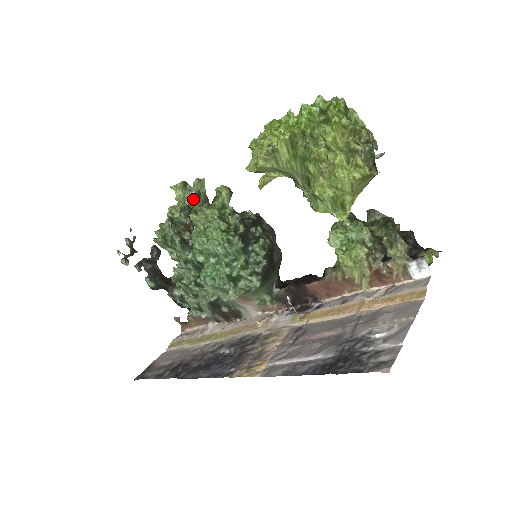
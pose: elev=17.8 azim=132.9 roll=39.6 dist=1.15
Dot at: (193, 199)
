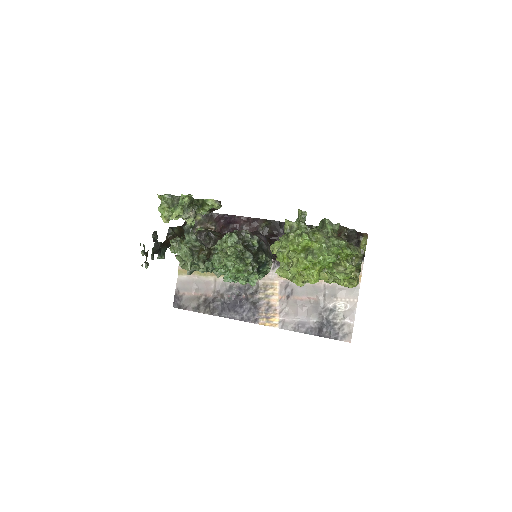
Dot at: (193, 220)
